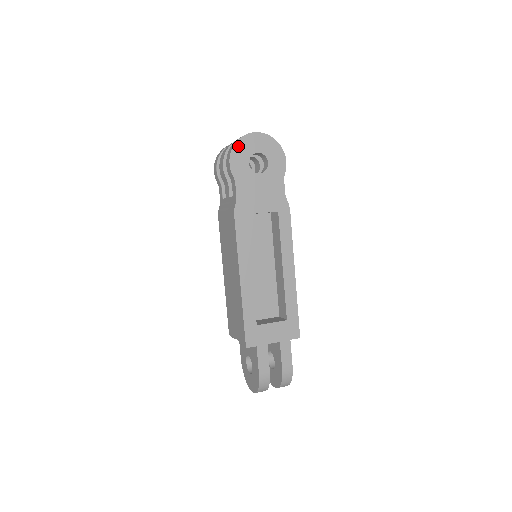
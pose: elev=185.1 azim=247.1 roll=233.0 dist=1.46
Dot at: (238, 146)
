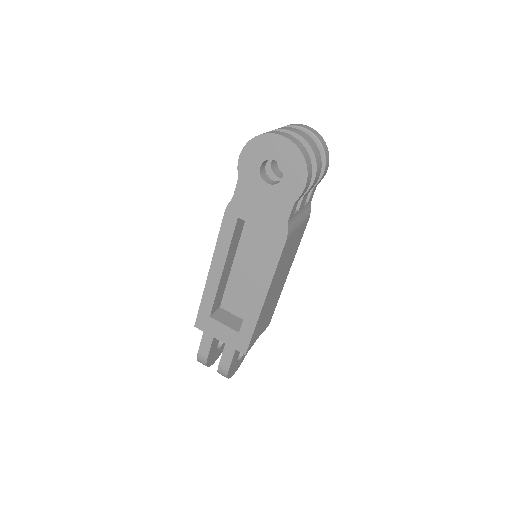
Dot at: (255, 142)
